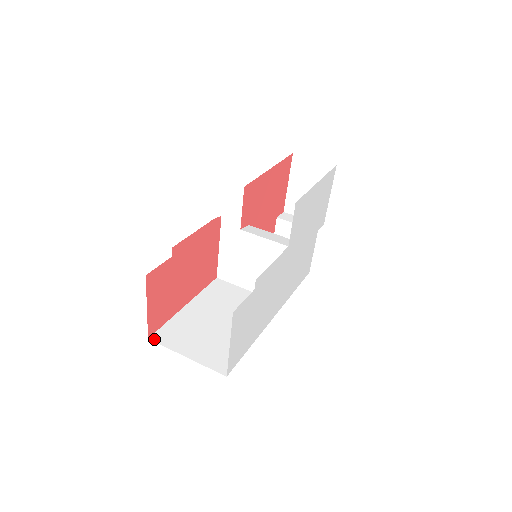
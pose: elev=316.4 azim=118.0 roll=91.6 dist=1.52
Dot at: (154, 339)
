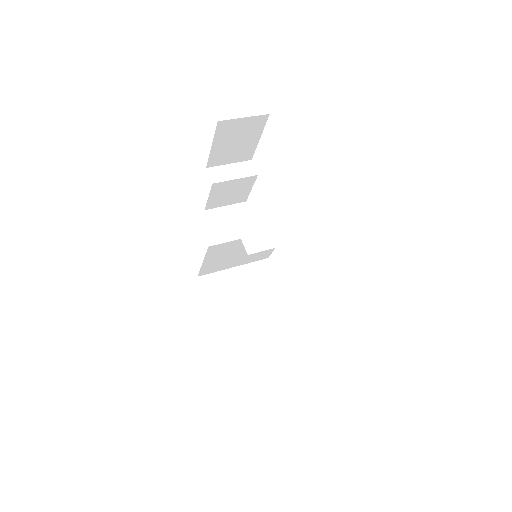
Dot at: (238, 383)
